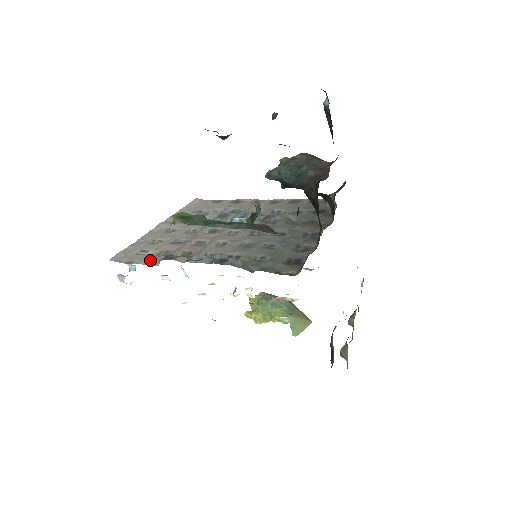
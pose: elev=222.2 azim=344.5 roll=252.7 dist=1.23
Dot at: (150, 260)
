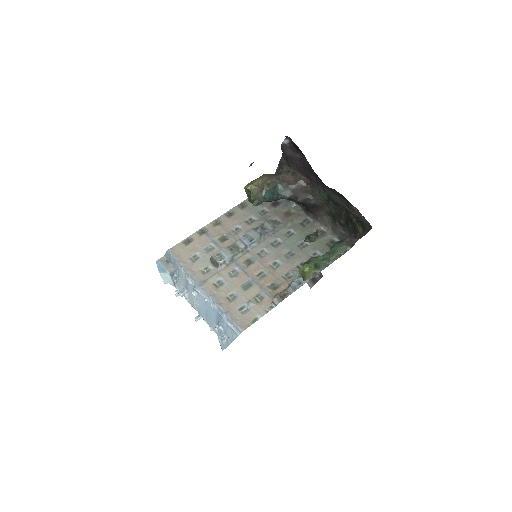
Dot at: (265, 308)
